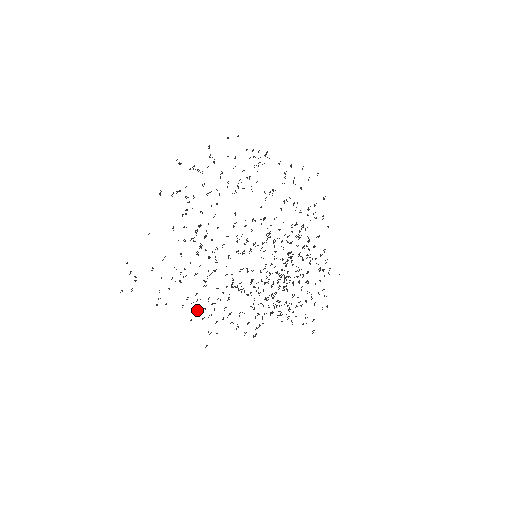
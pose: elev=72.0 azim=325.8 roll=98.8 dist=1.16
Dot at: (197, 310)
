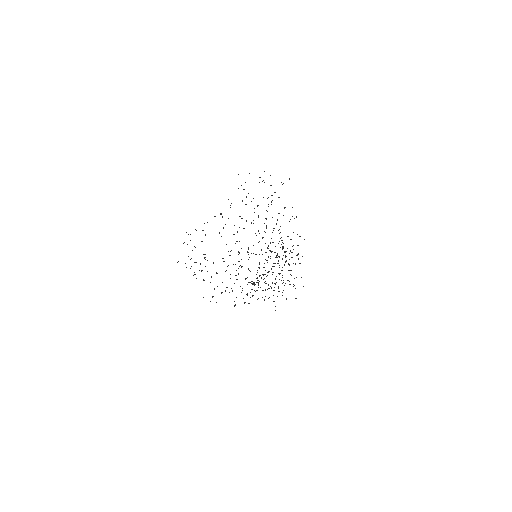
Dot at: occluded
